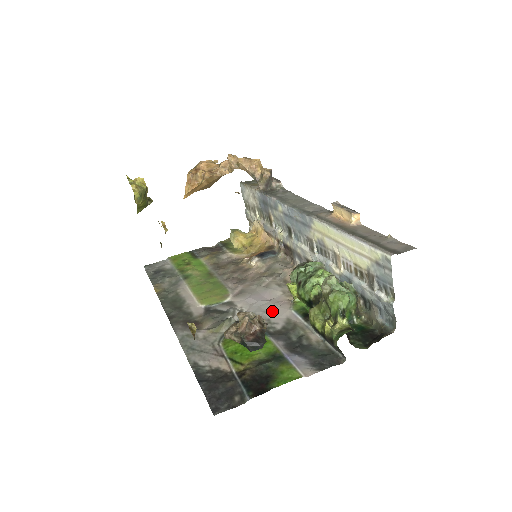
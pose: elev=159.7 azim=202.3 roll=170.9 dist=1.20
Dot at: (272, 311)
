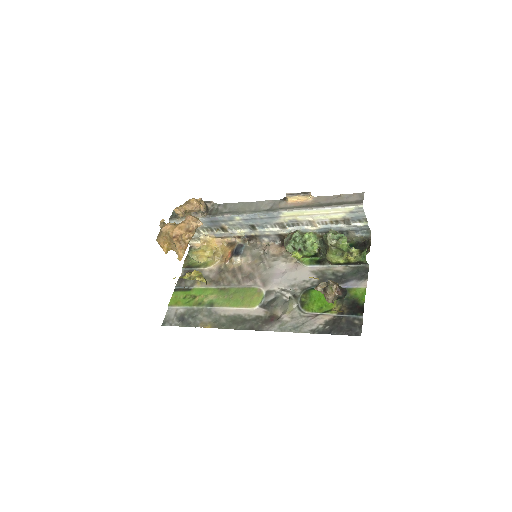
Dot at: (298, 275)
